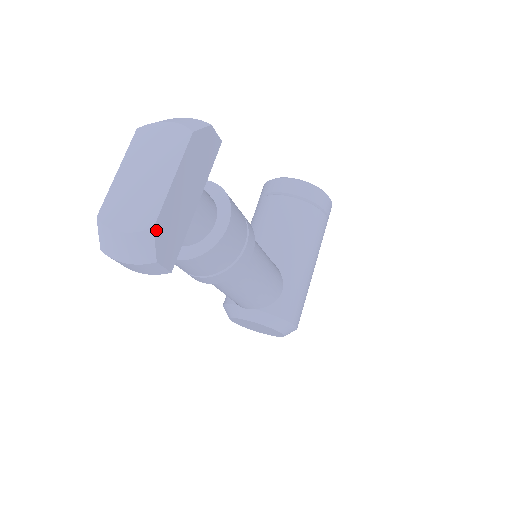
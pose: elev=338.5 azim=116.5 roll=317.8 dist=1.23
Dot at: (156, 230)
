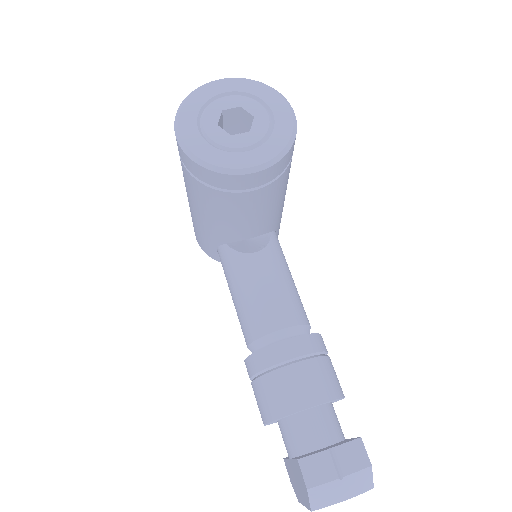
Dot at: occluded
